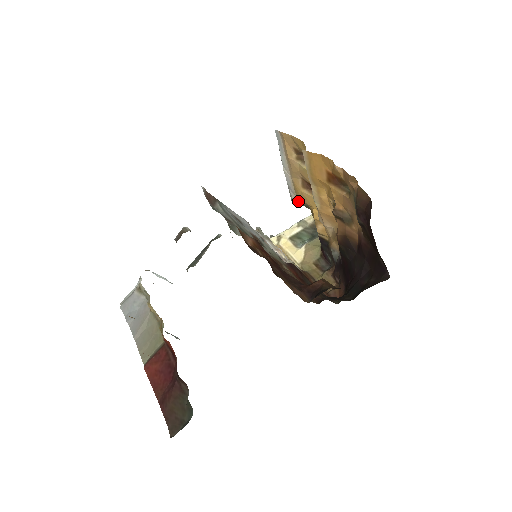
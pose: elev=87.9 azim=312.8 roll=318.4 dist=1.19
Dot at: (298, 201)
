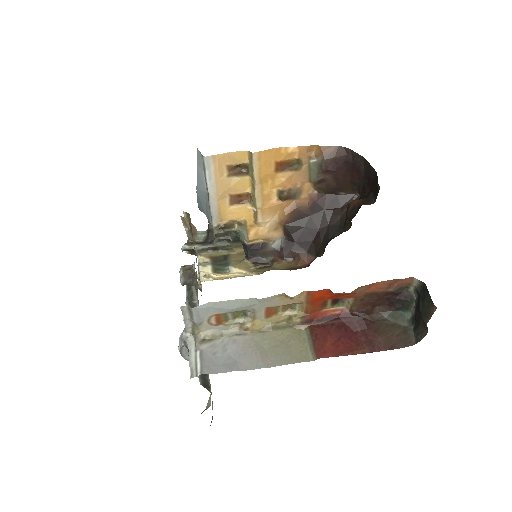
Dot at: (222, 224)
